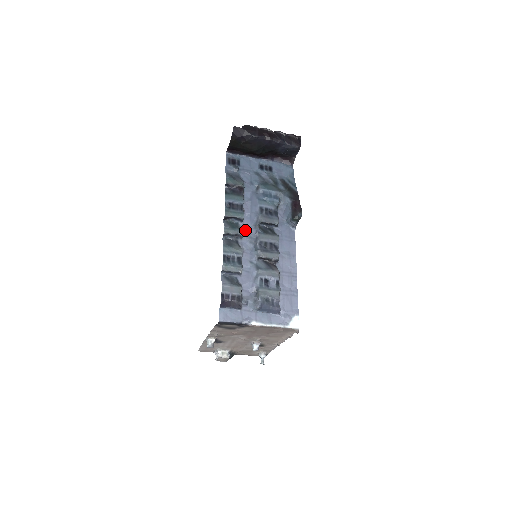
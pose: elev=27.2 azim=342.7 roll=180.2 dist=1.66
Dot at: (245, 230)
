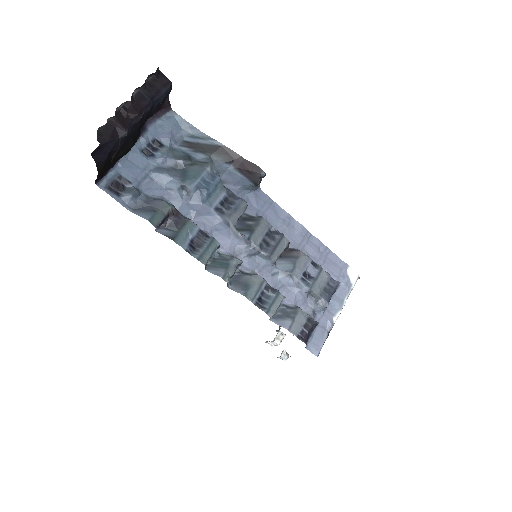
Dot at: (232, 251)
